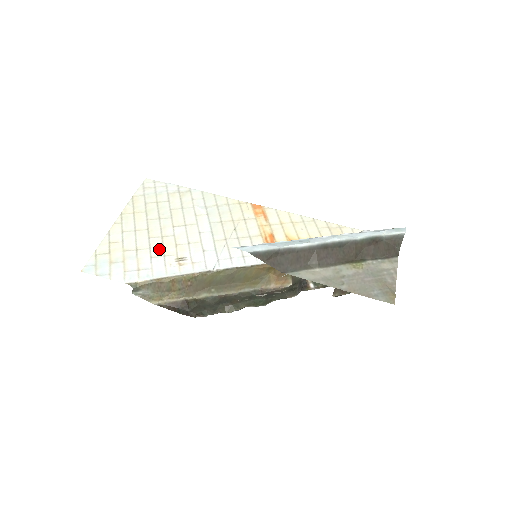
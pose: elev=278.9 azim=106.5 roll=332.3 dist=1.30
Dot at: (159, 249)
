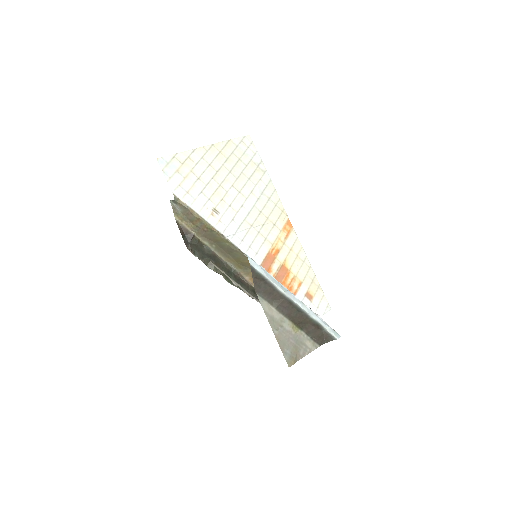
Dot at: (211, 191)
